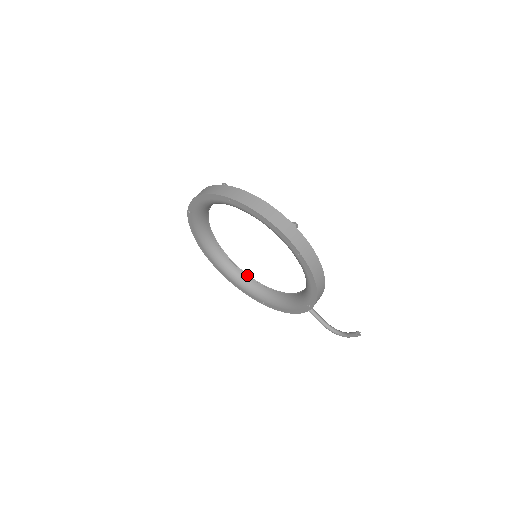
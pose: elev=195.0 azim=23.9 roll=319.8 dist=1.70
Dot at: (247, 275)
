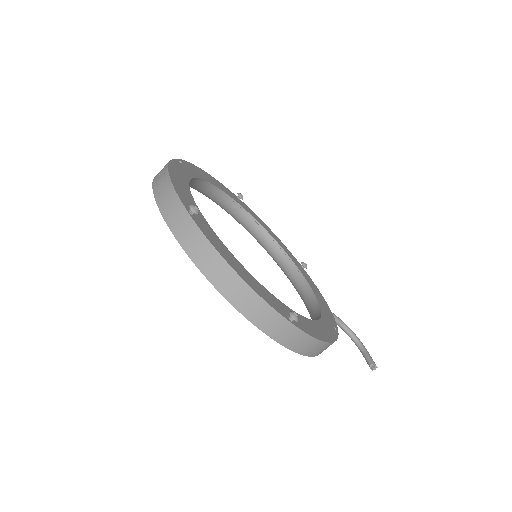
Dot at: (258, 223)
